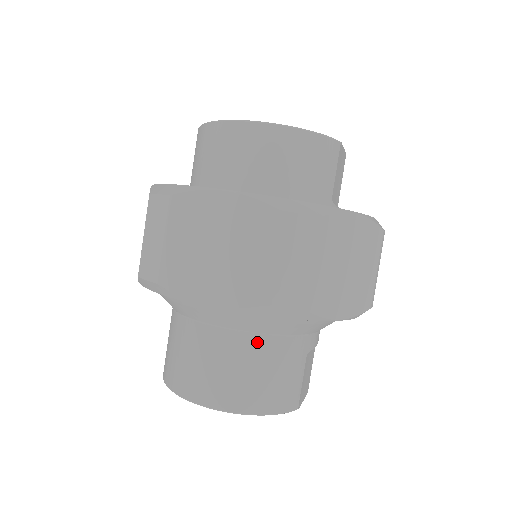
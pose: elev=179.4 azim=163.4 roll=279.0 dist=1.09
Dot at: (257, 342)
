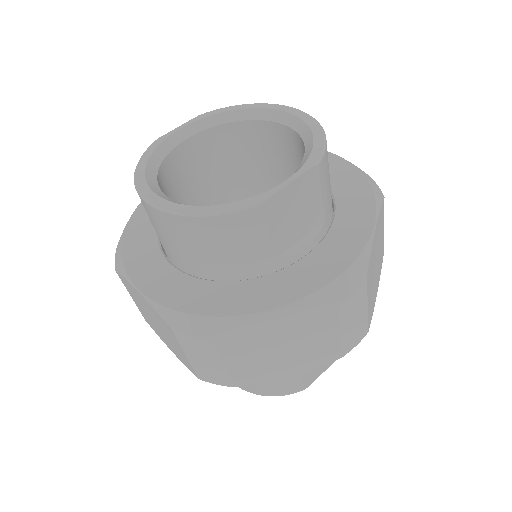
Dot at: occluded
